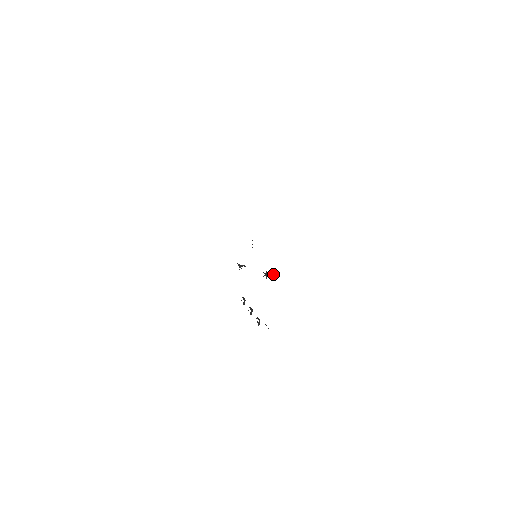
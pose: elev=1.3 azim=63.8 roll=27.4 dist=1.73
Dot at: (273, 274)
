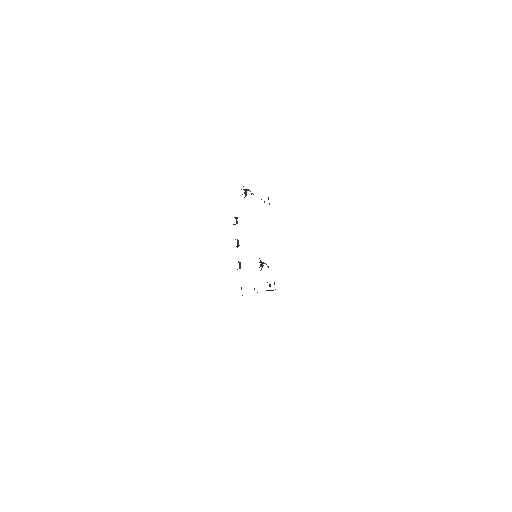
Dot at: occluded
